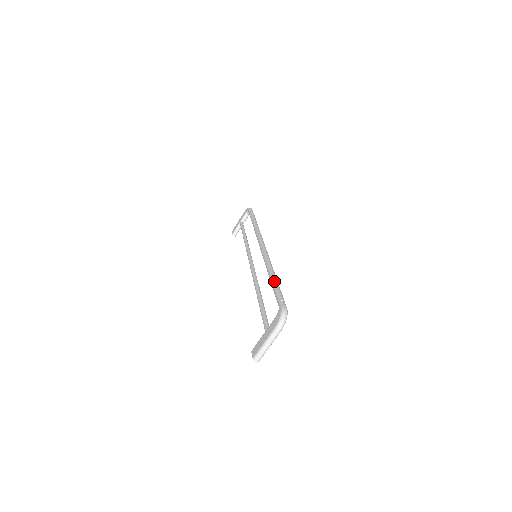
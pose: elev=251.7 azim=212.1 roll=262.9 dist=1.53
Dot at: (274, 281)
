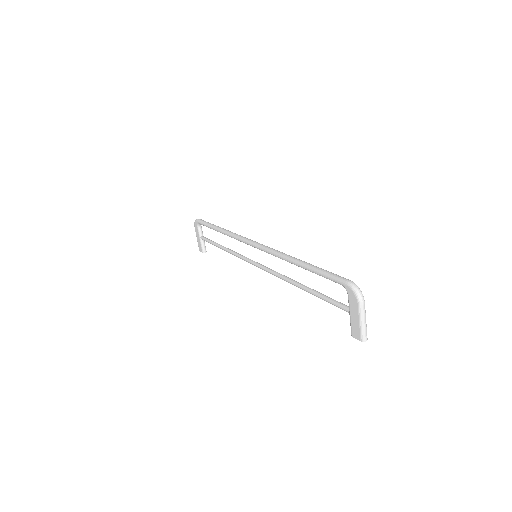
Dot at: (308, 267)
